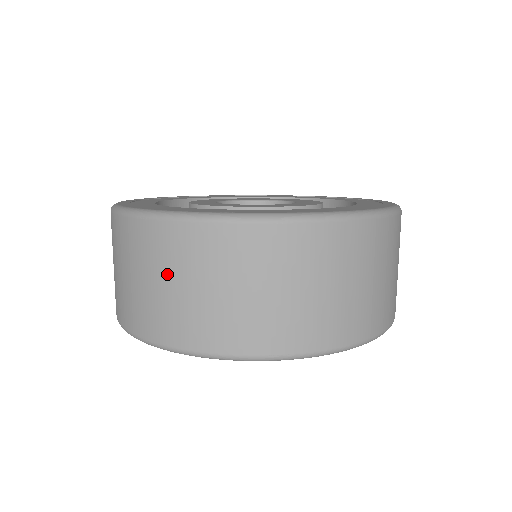
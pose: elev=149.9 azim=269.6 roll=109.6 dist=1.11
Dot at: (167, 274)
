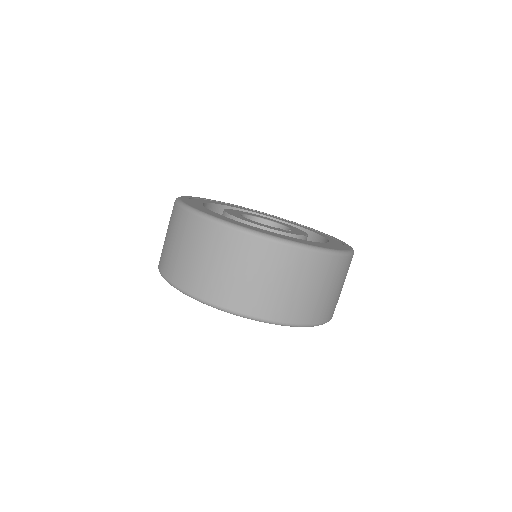
Dot at: (299, 281)
